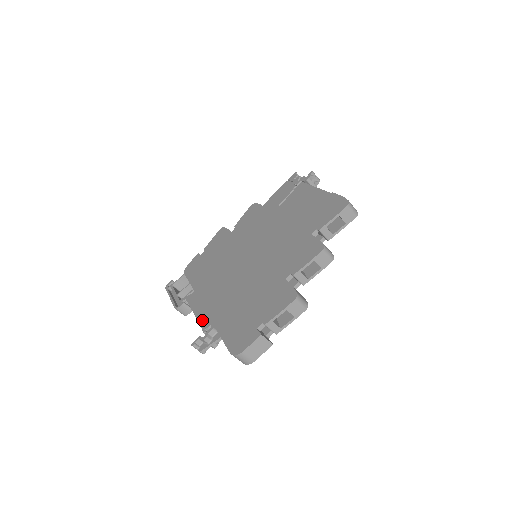
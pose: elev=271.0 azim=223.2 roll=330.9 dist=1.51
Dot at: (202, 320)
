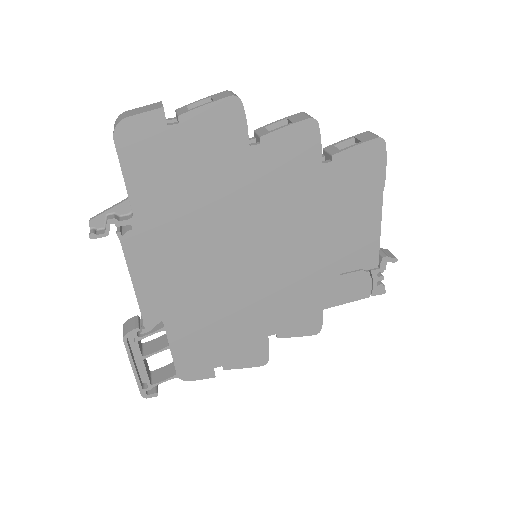
Dot at: occluded
